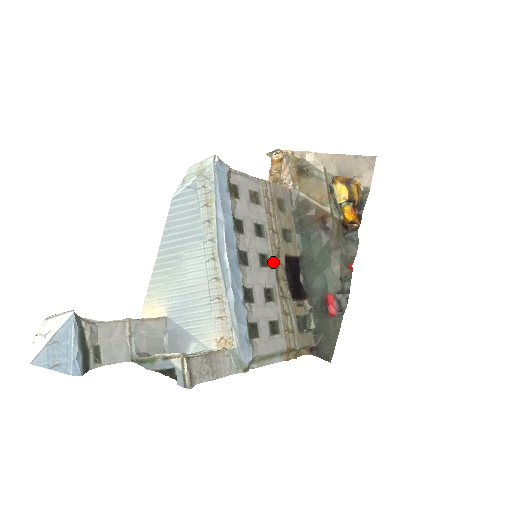
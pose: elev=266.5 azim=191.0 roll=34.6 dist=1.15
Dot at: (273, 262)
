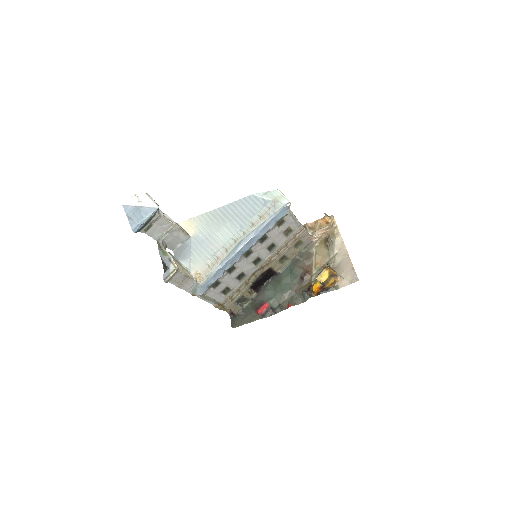
Dot at: (261, 265)
